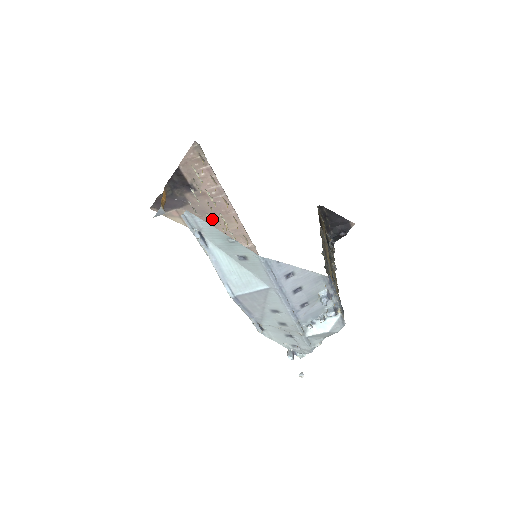
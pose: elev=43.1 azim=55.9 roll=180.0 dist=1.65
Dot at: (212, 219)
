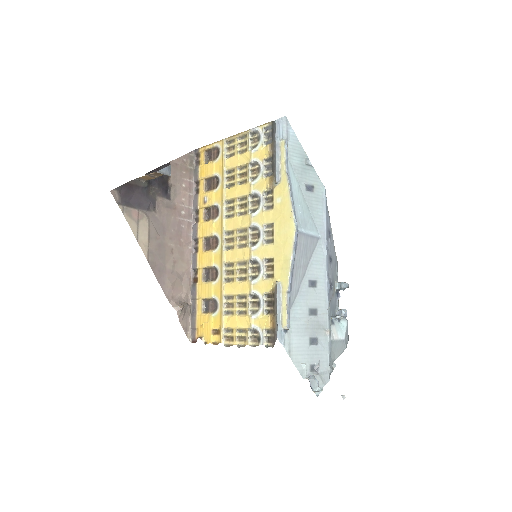
Dot at: (166, 246)
